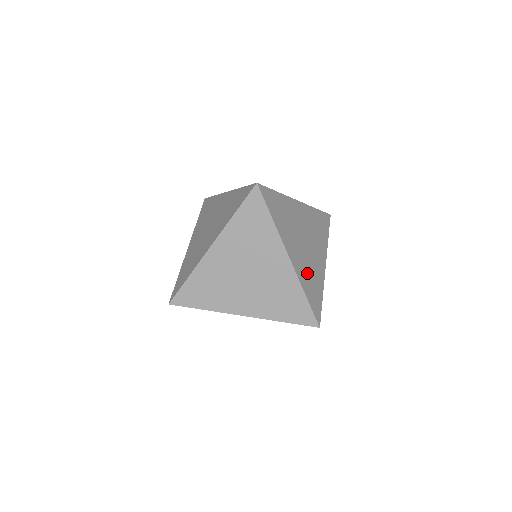
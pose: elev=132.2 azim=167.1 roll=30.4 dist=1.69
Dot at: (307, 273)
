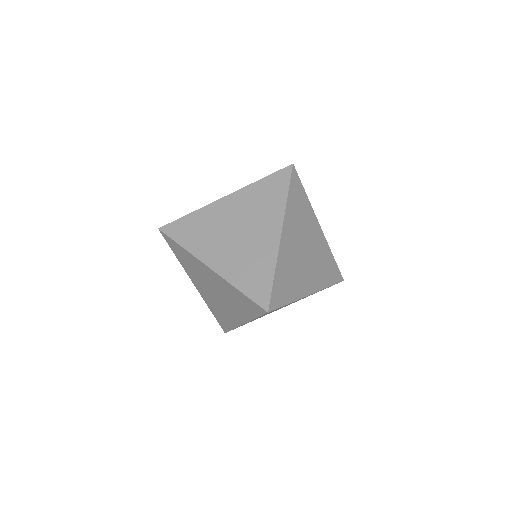
Dot at: (289, 267)
